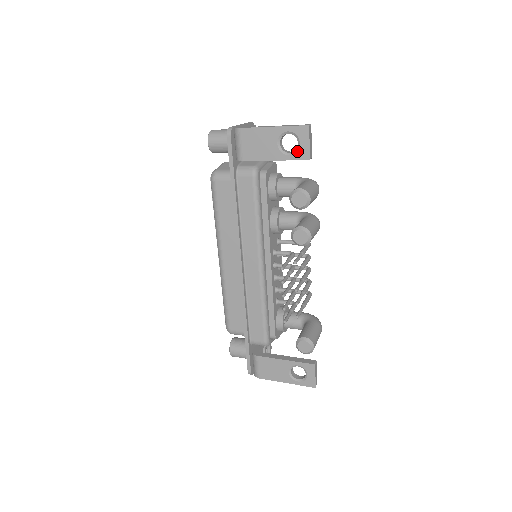
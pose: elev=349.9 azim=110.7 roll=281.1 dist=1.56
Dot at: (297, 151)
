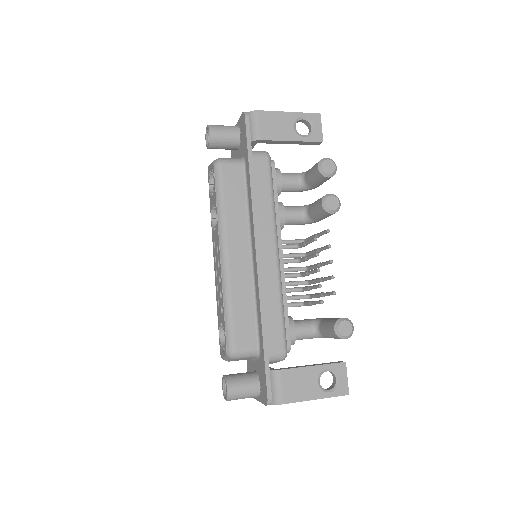
Dot at: (312, 134)
